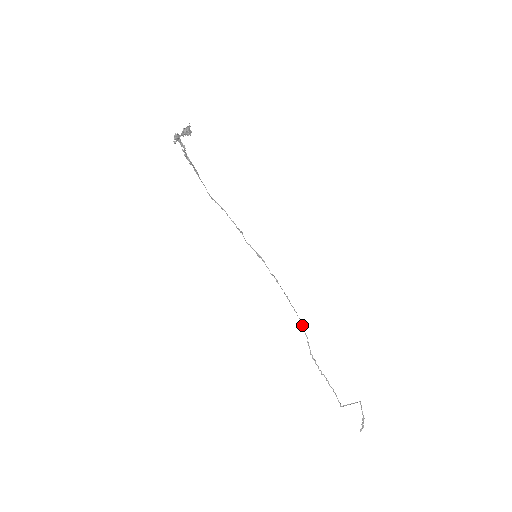
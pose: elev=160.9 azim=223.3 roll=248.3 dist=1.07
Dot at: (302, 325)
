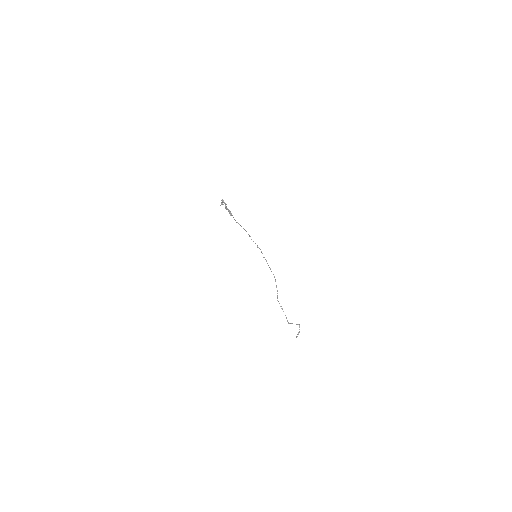
Dot at: occluded
